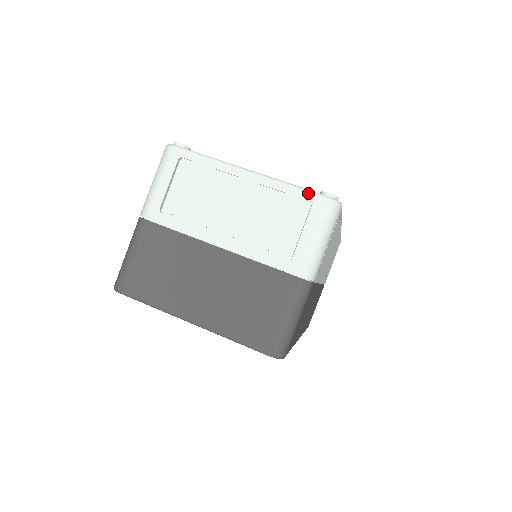
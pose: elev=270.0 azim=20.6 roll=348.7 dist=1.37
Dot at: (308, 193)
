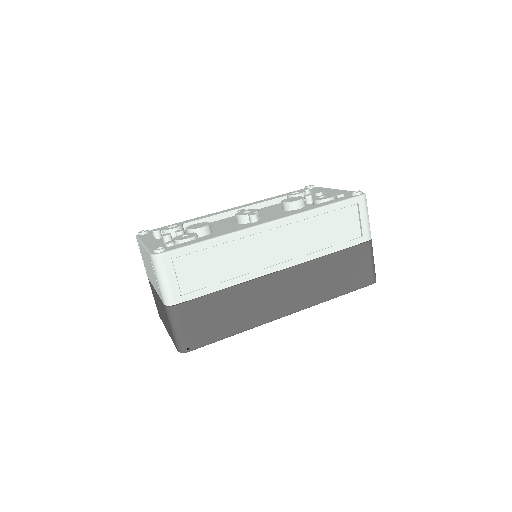
Dot at: (148, 254)
